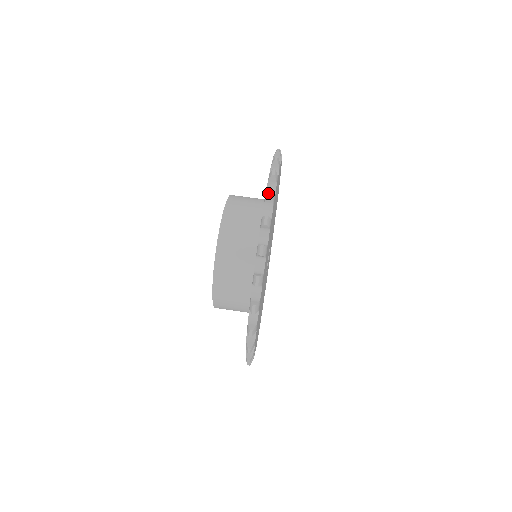
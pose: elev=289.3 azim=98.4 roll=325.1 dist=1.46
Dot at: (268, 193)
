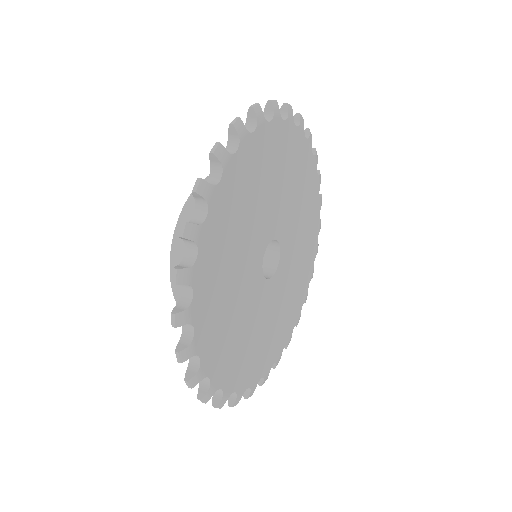
Dot at: (252, 105)
